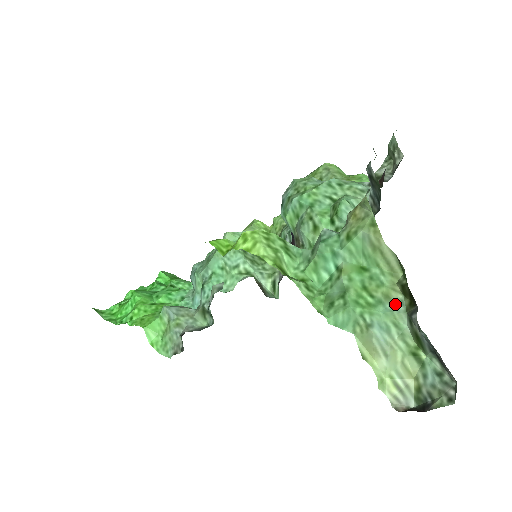
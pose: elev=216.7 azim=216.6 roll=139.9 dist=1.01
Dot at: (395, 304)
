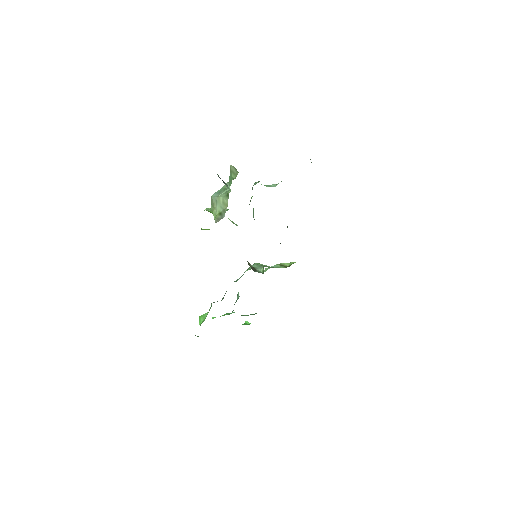
Dot at: occluded
